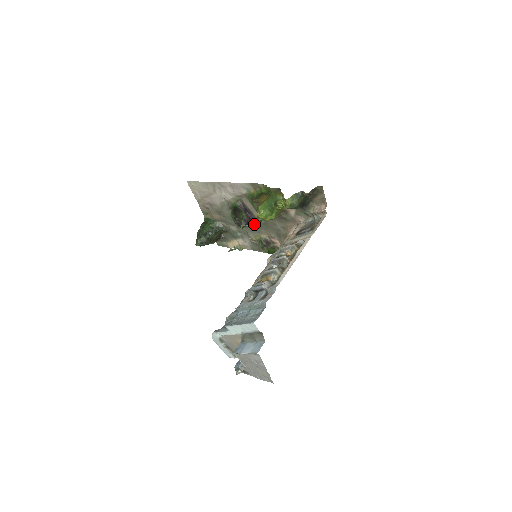
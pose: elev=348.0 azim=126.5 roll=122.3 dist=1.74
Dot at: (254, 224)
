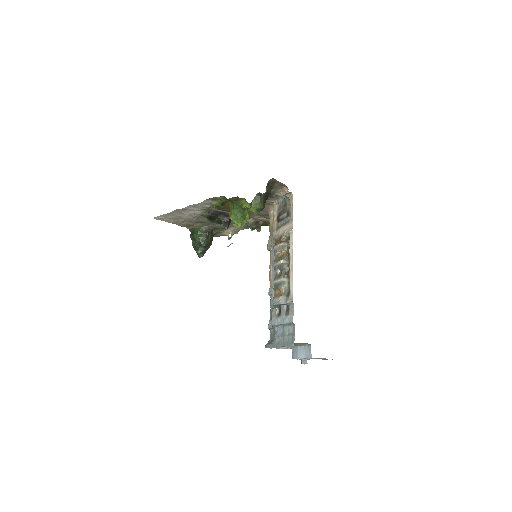
Dot at: occluded
